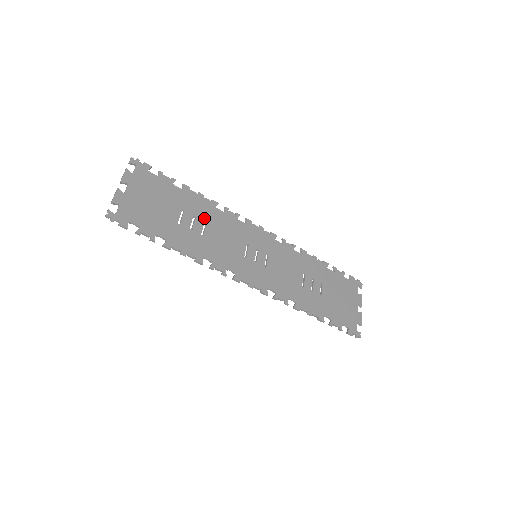
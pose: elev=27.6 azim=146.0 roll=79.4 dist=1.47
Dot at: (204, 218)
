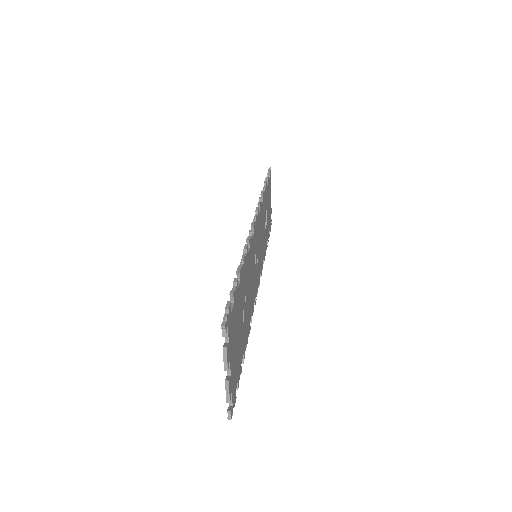
Dot at: (247, 283)
